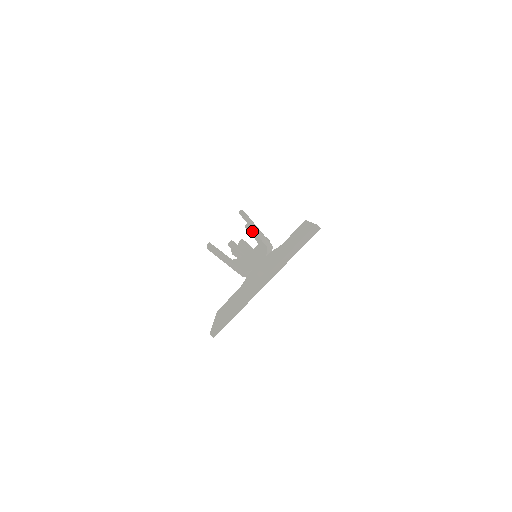
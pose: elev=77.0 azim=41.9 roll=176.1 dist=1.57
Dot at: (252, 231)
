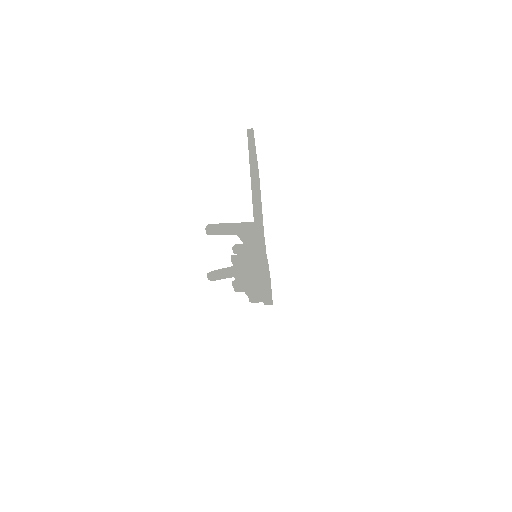
Dot at: (234, 245)
